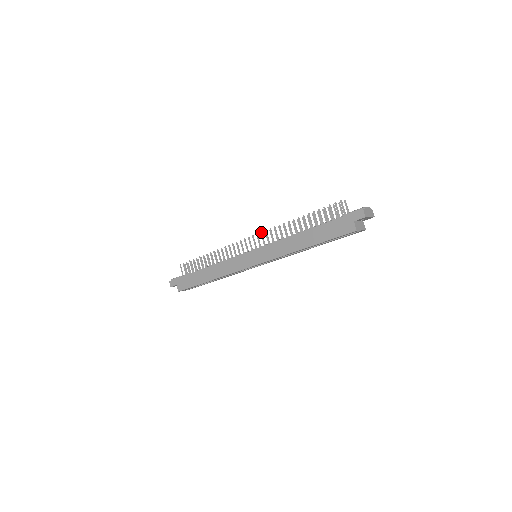
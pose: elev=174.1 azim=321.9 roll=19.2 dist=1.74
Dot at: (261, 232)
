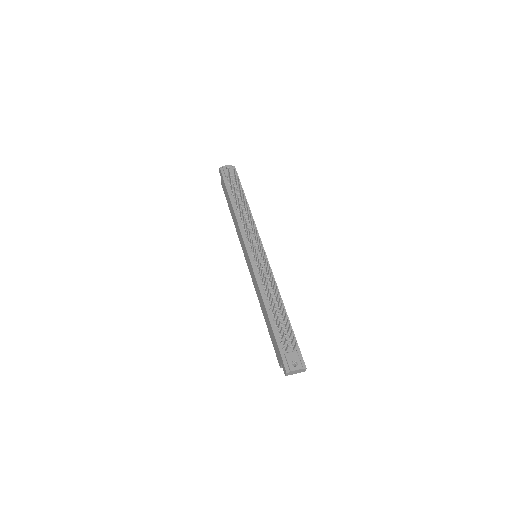
Dot at: (259, 259)
